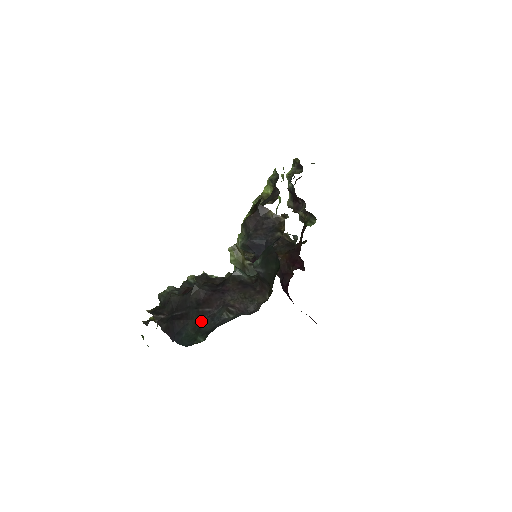
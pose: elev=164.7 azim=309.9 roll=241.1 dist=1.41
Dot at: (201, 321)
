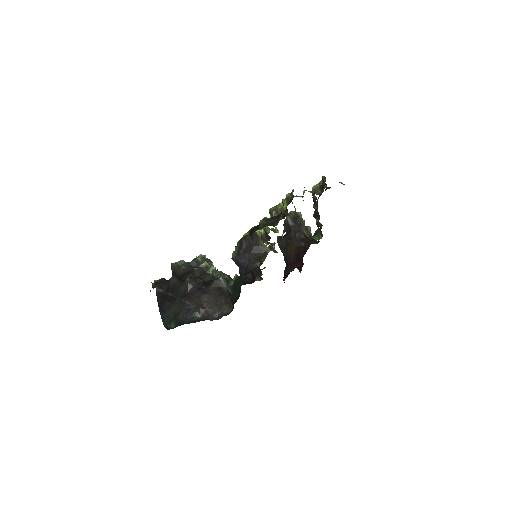
Dot at: (180, 310)
